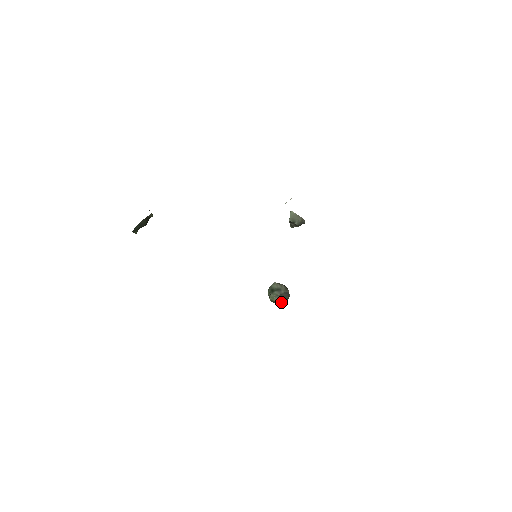
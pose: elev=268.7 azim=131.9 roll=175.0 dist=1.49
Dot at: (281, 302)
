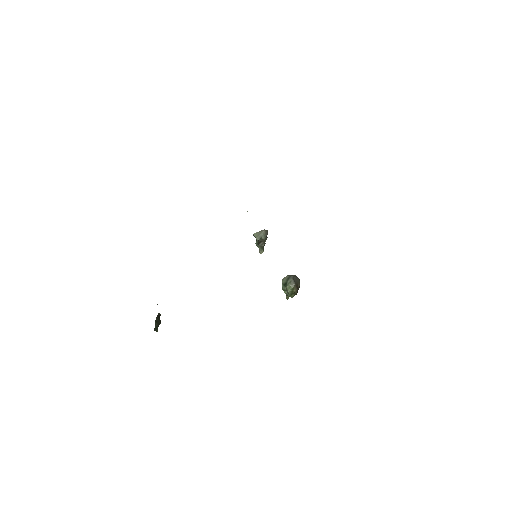
Dot at: (298, 286)
